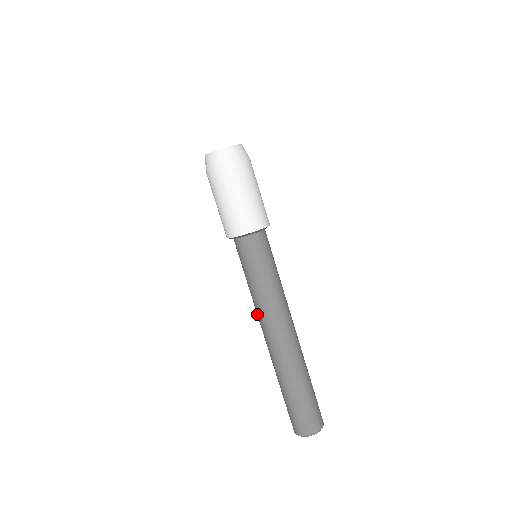
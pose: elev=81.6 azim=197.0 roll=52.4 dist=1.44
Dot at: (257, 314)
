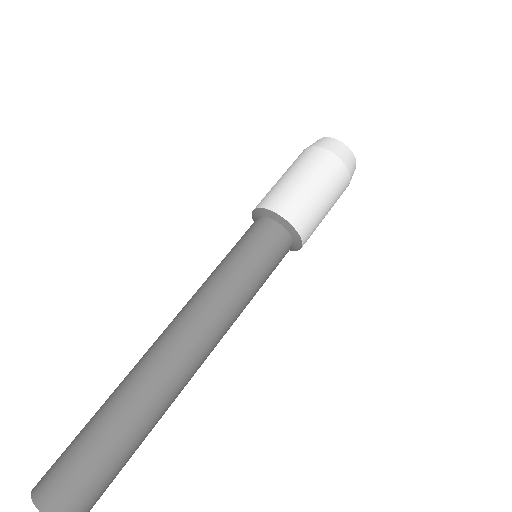
Dot at: (193, 304)
